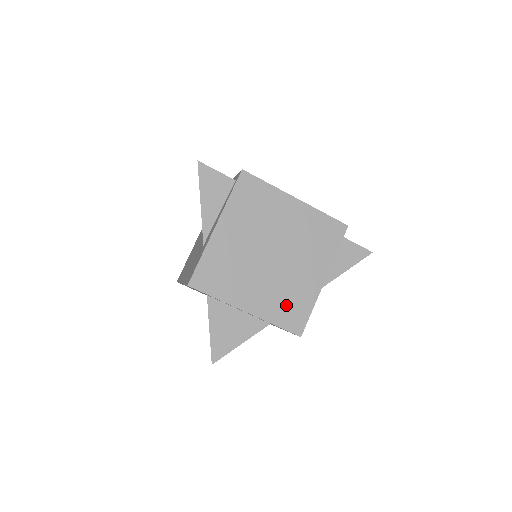
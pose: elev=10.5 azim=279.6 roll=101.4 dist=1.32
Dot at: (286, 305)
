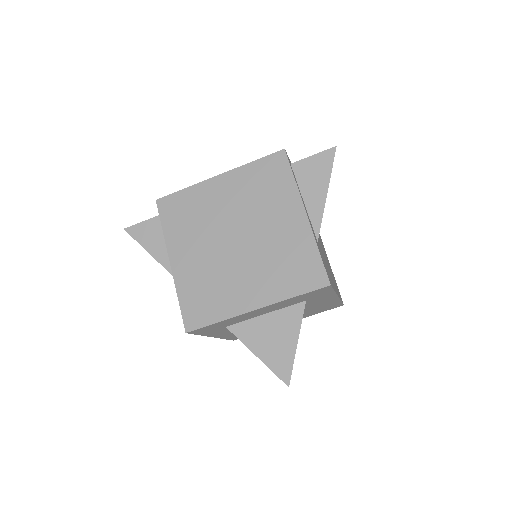
Dot at: (288, 269)
